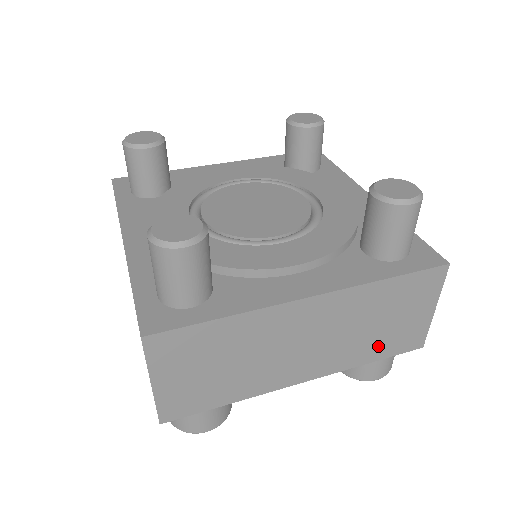
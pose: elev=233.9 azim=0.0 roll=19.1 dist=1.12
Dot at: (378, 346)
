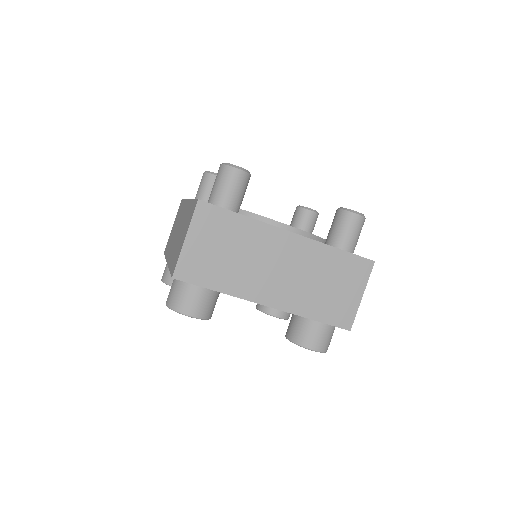
Dot at: (321, 306)
